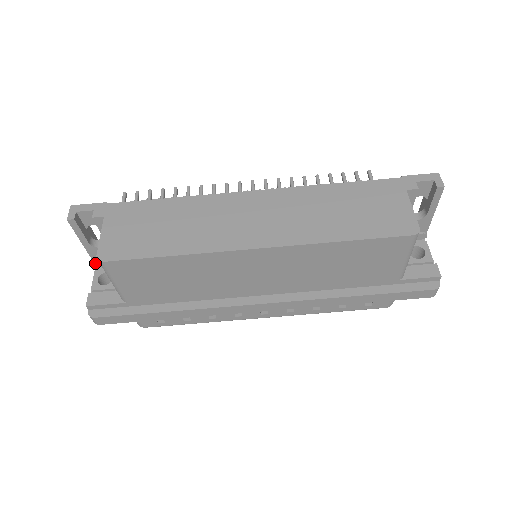
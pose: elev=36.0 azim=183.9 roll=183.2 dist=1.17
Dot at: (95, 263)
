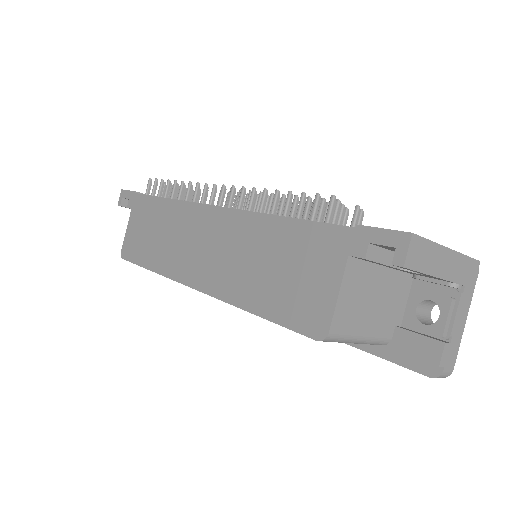
Dot at: occluded
